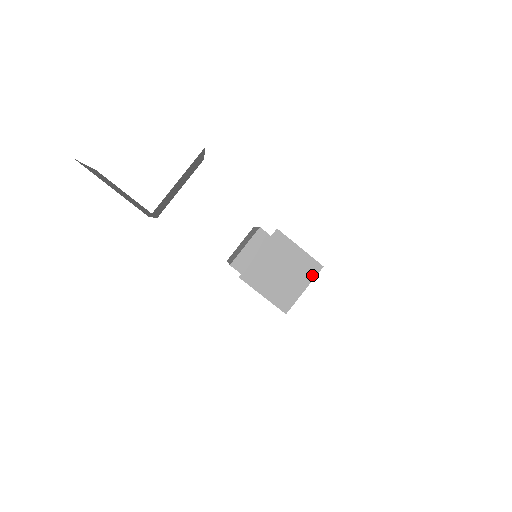
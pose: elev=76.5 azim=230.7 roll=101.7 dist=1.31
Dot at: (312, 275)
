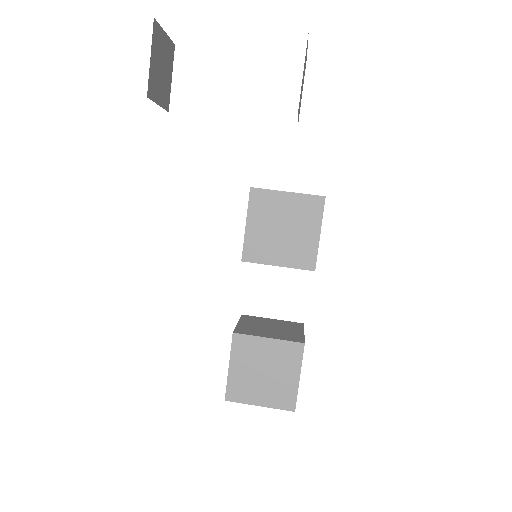
Dot at: occluded
